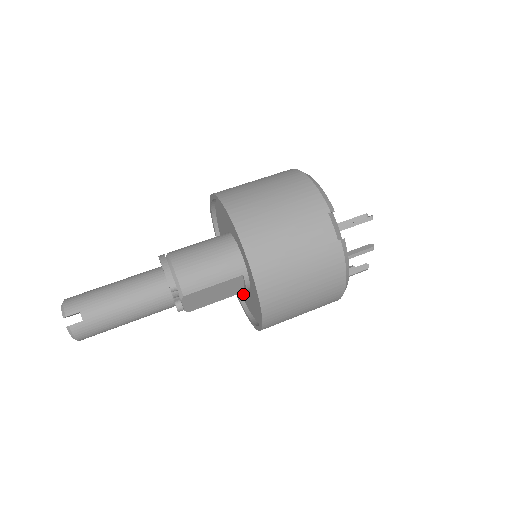
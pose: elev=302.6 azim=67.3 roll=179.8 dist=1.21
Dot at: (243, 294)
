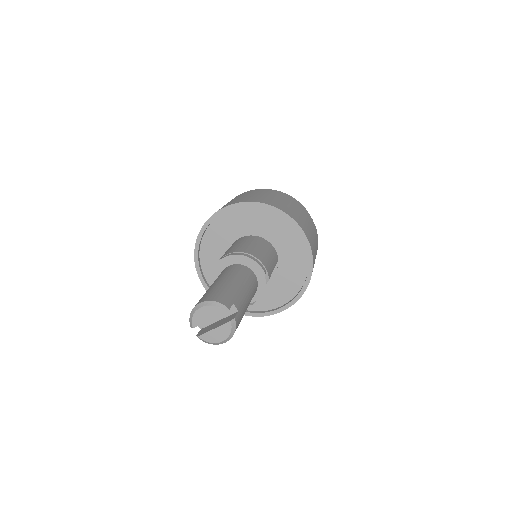
Dot at: occluded
